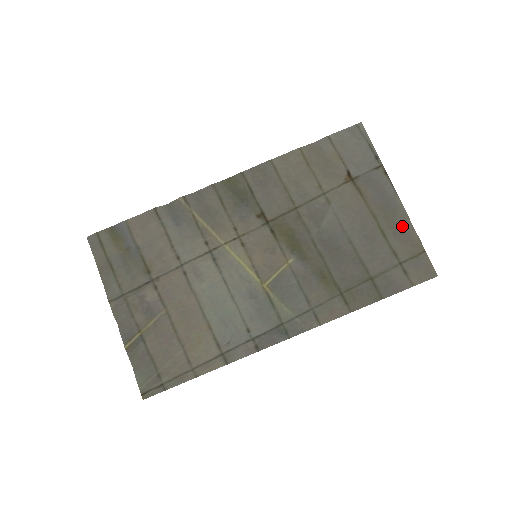
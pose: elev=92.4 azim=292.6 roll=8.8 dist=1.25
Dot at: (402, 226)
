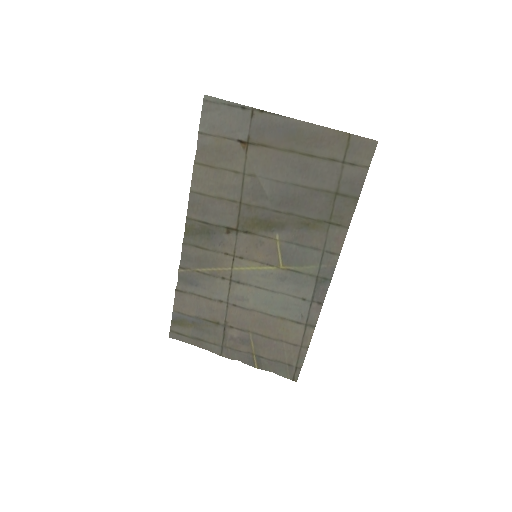
Dot at: (315, 135)
